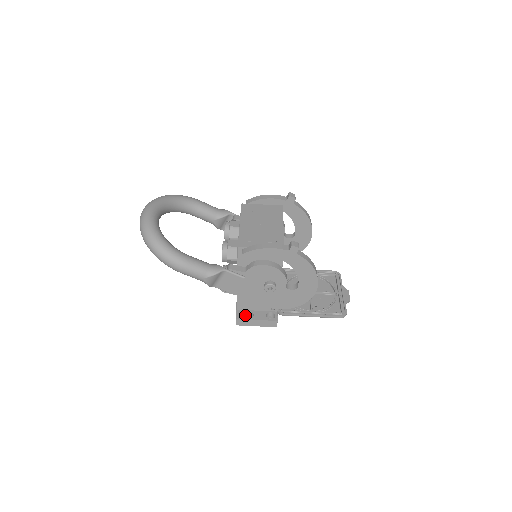
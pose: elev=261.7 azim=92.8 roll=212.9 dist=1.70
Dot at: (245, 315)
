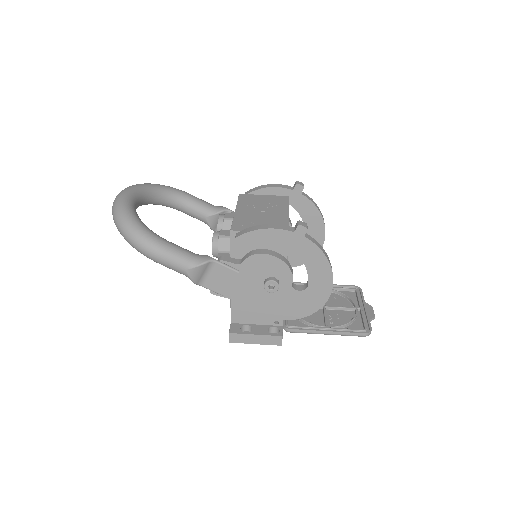
Dot at: (241, 330)
